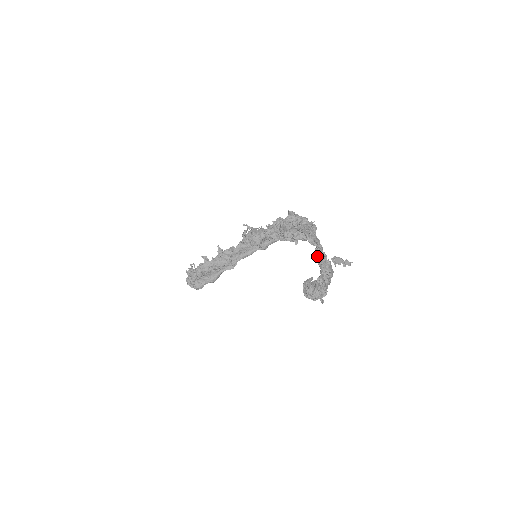
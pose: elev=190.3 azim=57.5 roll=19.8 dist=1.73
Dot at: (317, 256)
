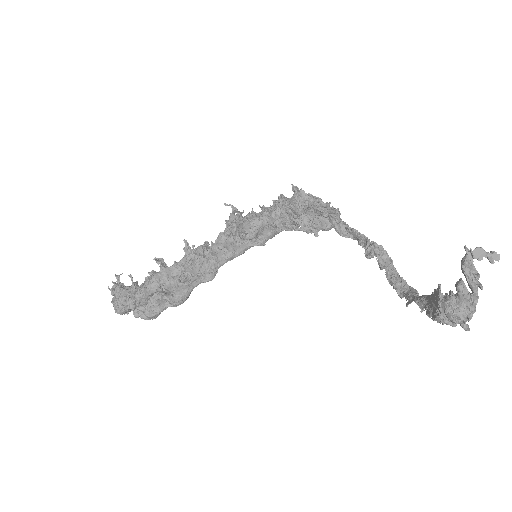
Dot at: (374, 252)
